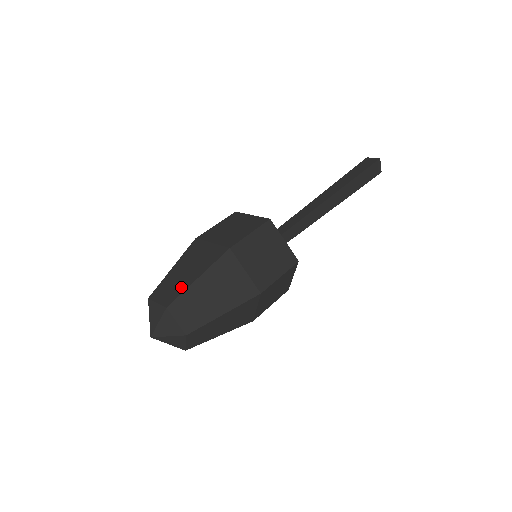
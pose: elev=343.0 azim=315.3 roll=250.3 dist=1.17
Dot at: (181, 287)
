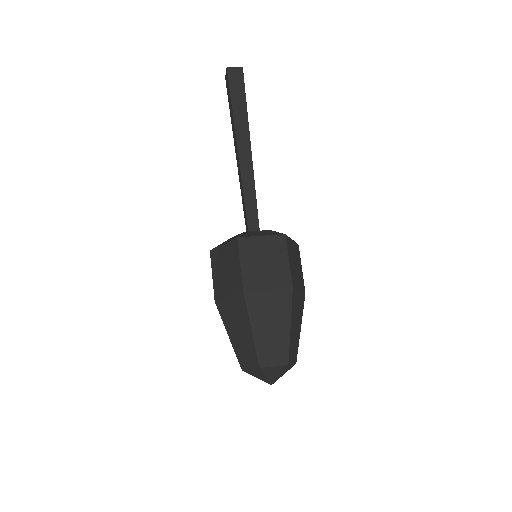
Dot at: (283, 343)
